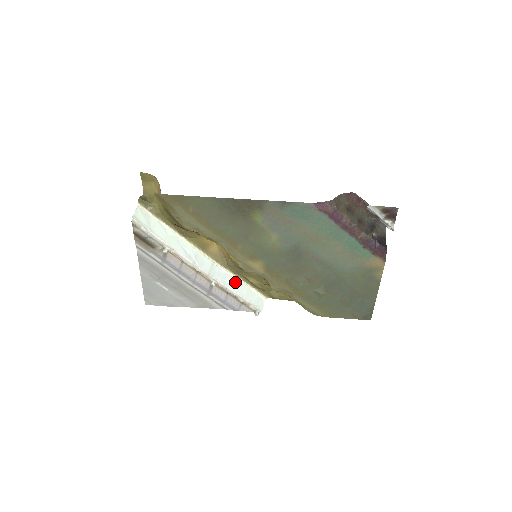
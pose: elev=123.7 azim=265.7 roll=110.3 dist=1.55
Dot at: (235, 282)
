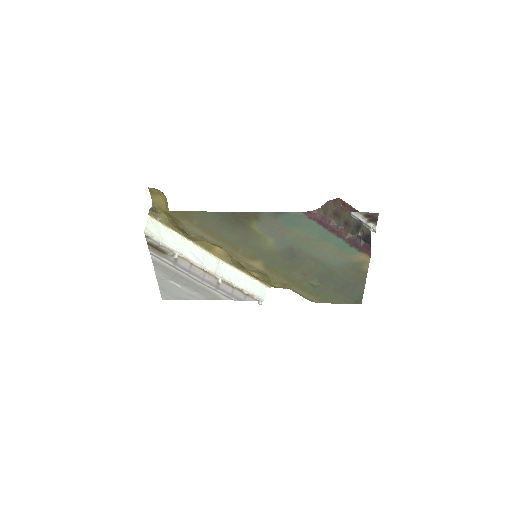
Dot at: (239, 276)
